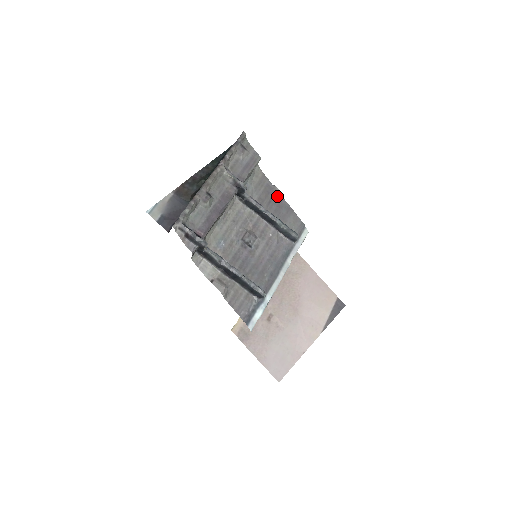
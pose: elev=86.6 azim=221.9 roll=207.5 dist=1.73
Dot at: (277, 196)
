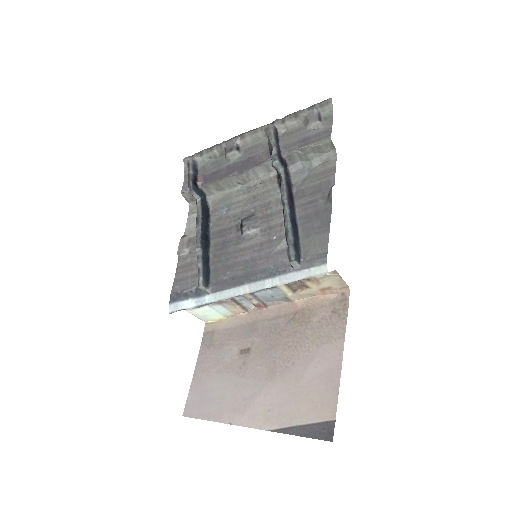
Dot at: (327, 201)
